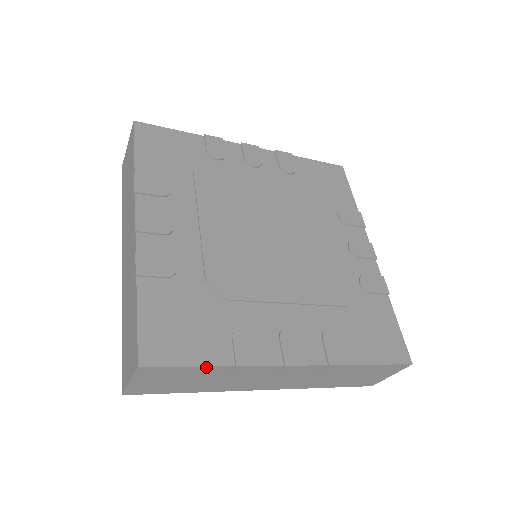
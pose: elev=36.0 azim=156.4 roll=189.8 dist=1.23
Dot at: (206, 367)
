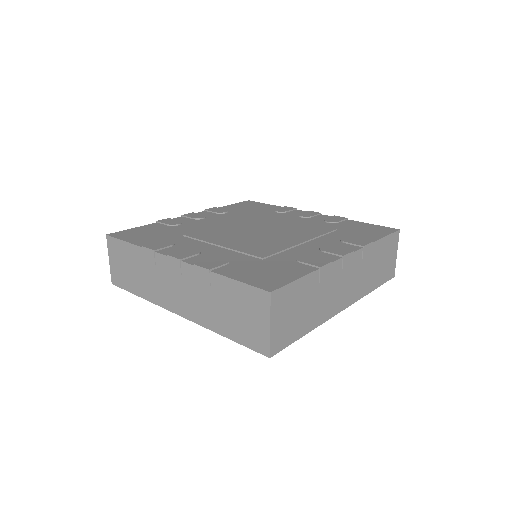
Dot at: (131, 245)
